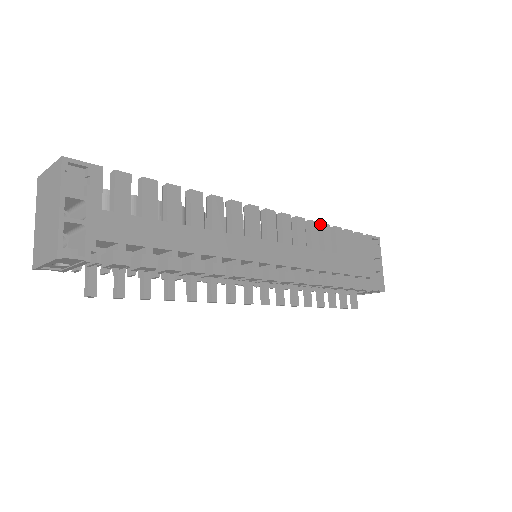
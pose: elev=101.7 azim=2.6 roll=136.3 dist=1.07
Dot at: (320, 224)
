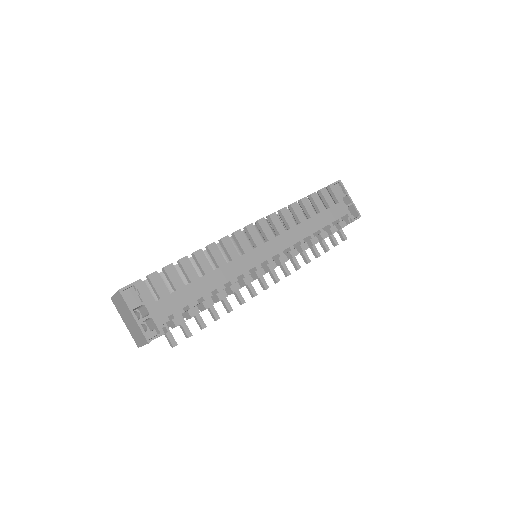
Dot at: (289, 206)
